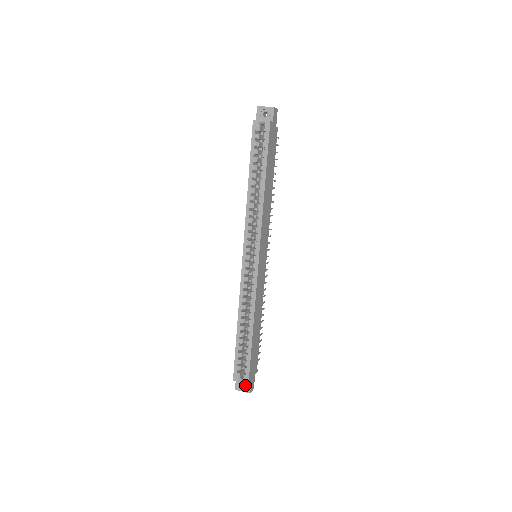
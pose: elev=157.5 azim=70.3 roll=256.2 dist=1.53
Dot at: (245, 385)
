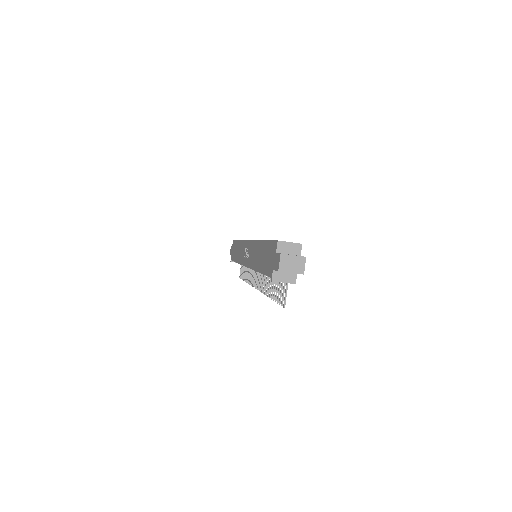
Dot at: occluded
